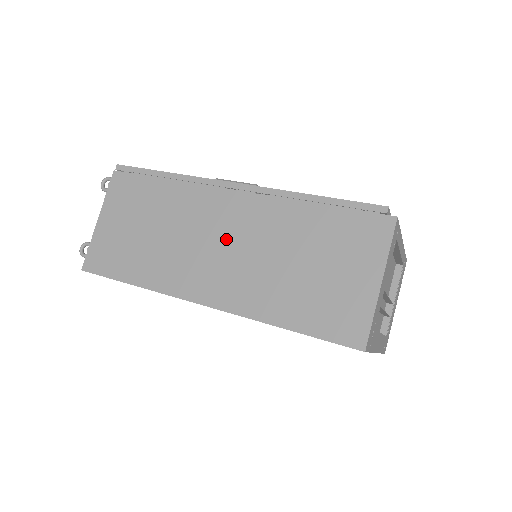
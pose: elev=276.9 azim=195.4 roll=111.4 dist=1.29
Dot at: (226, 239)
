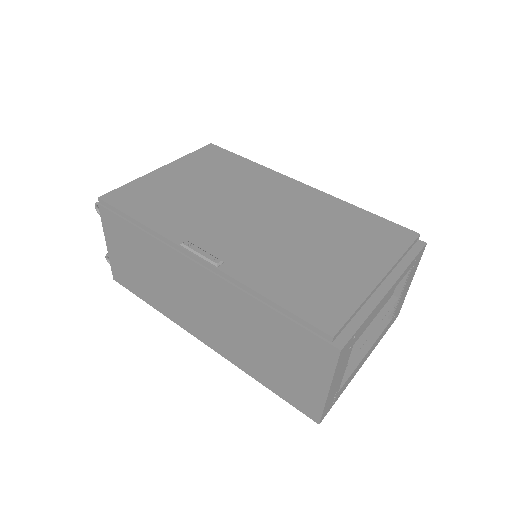
Dot at: (204, 303)
